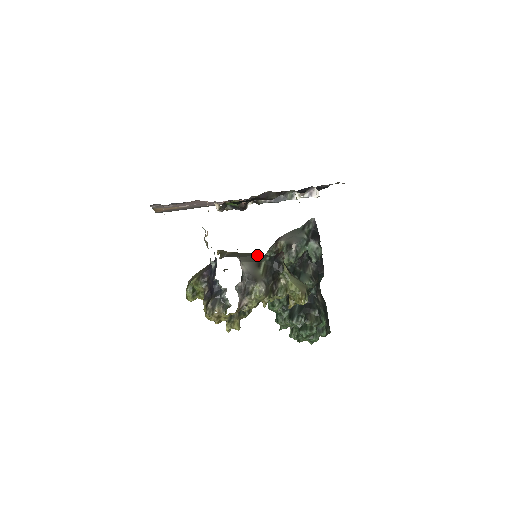
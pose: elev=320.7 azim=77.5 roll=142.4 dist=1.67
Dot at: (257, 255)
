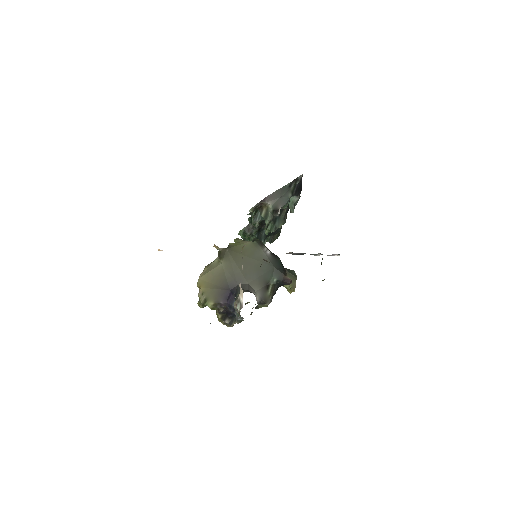
Dot at: (262, 268)
